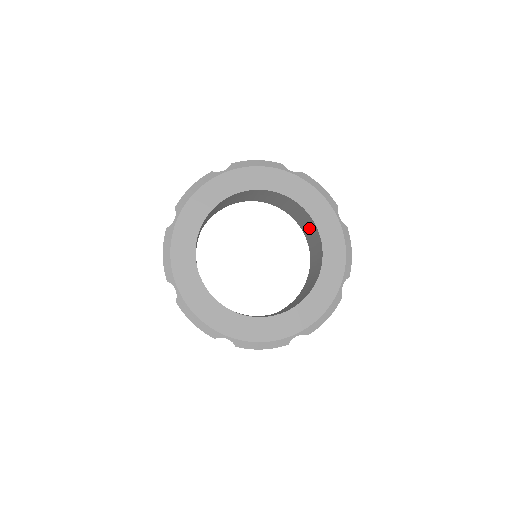
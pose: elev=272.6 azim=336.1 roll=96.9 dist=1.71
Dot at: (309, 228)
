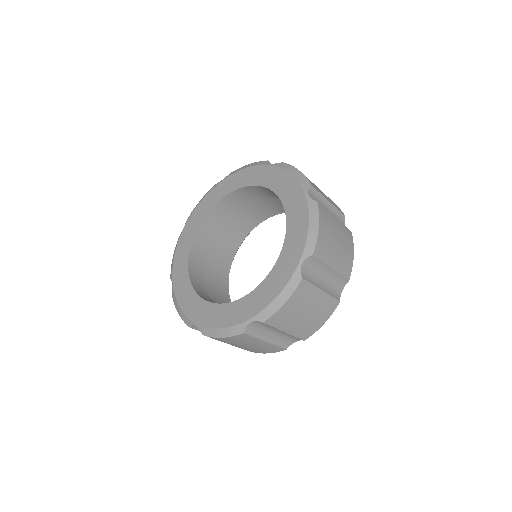
Dot at: occluded
